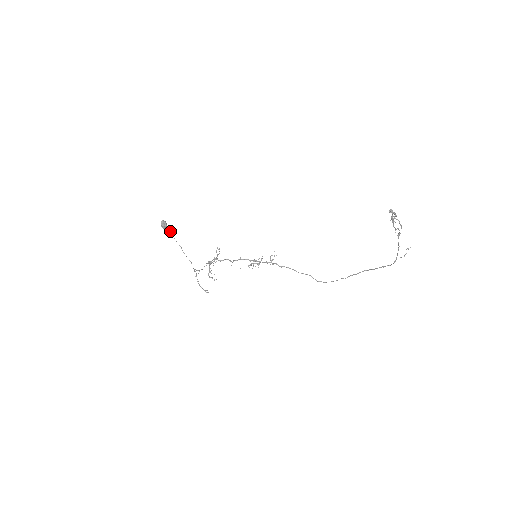
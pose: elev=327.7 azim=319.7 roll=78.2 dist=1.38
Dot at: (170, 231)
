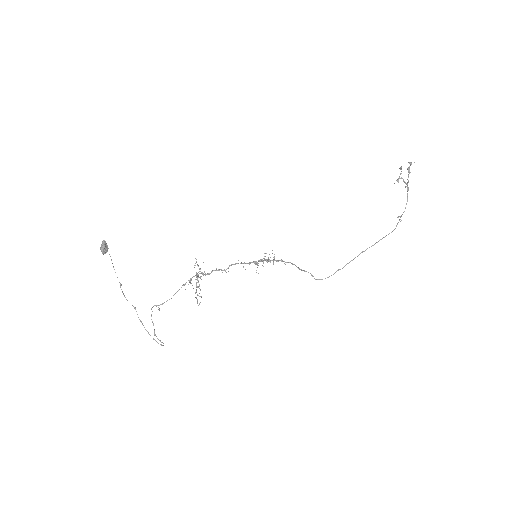
Dot at: occluded
